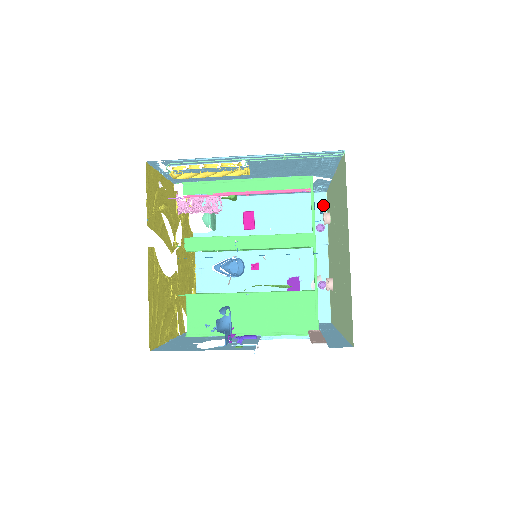
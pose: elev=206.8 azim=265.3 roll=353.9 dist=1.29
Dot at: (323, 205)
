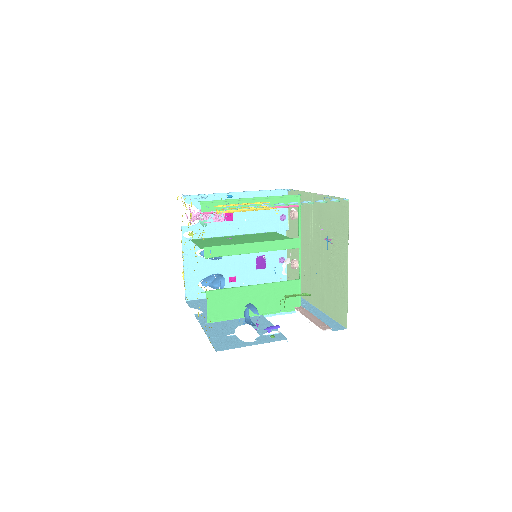
Dot at: occluded
